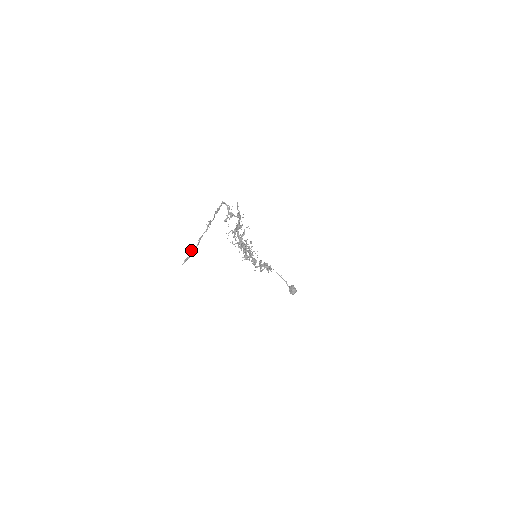
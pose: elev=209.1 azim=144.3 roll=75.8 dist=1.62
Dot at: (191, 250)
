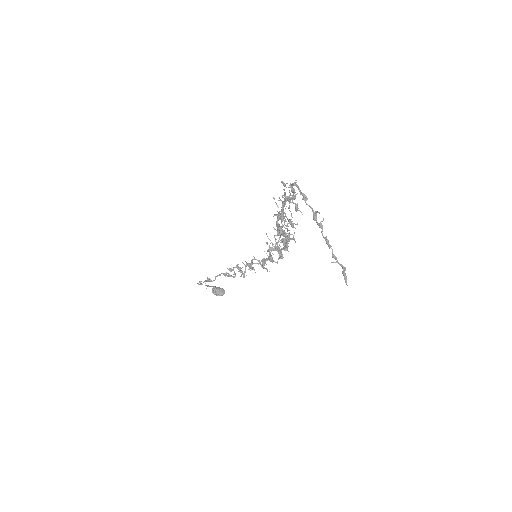
Dot at: (334, 262)
